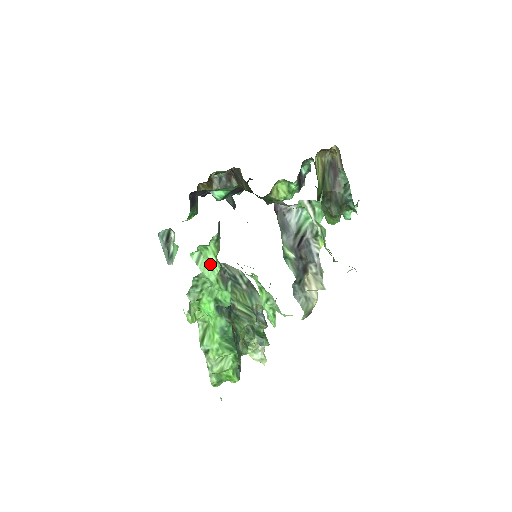
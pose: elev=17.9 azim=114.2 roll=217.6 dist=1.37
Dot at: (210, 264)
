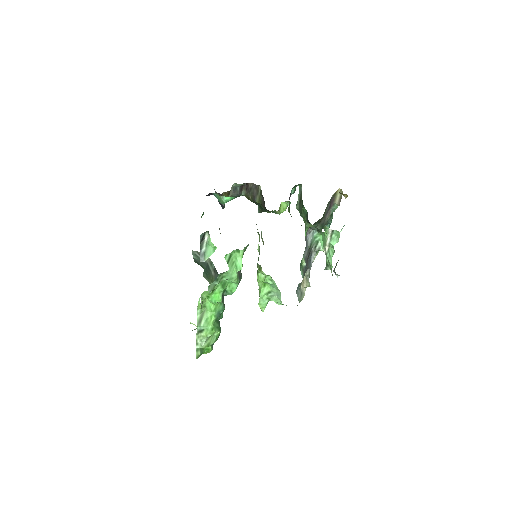
Dot at: (236, 264)
